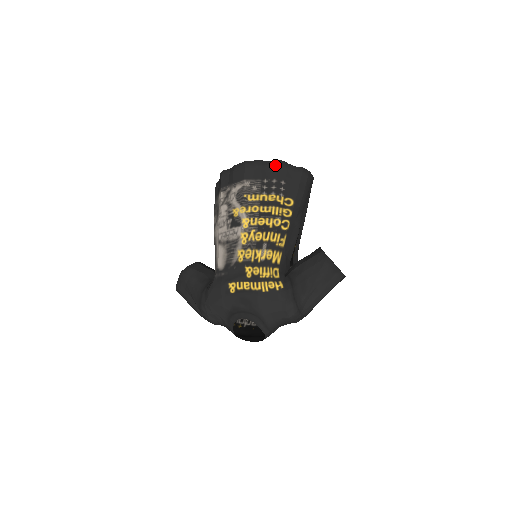
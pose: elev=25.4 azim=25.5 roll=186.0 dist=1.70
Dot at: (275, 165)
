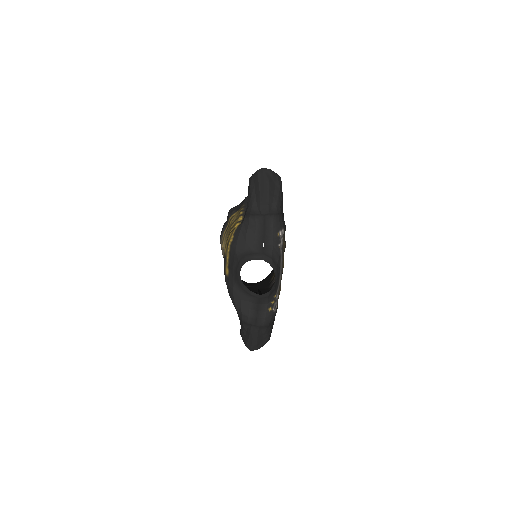
Dot at: (228, 215)
